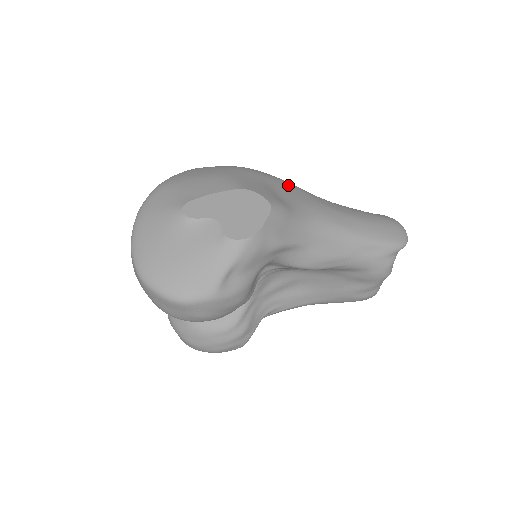
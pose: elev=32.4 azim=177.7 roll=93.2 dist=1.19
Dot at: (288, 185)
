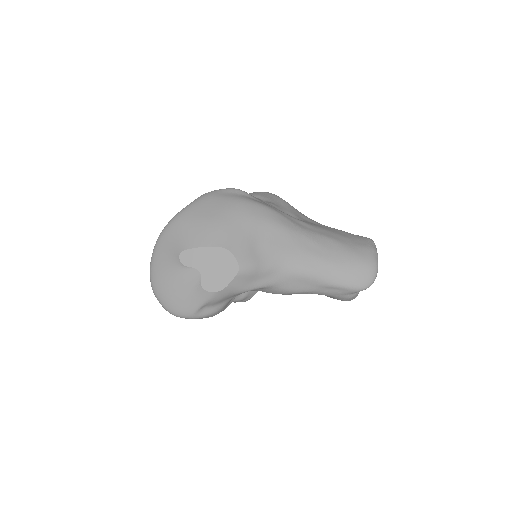
Dot at: (275, 229)
